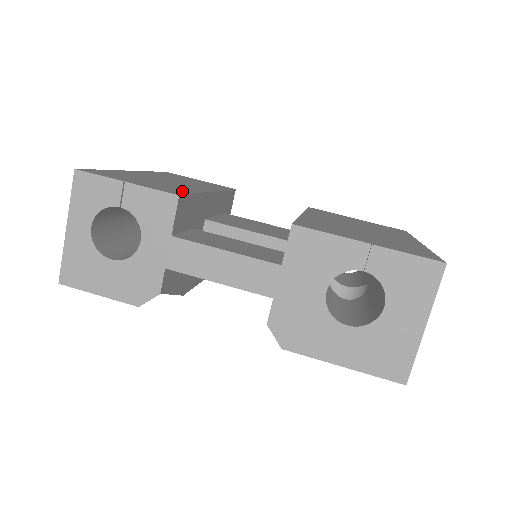
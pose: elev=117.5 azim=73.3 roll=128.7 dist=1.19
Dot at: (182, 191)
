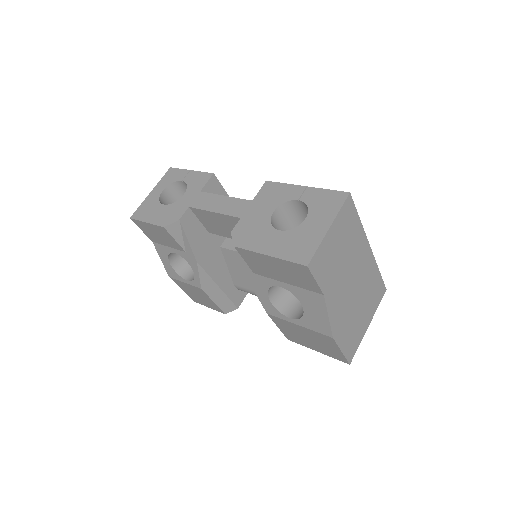
Dot at: occluded
